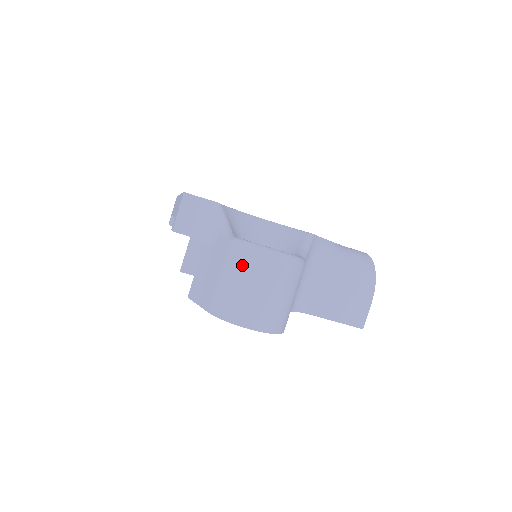
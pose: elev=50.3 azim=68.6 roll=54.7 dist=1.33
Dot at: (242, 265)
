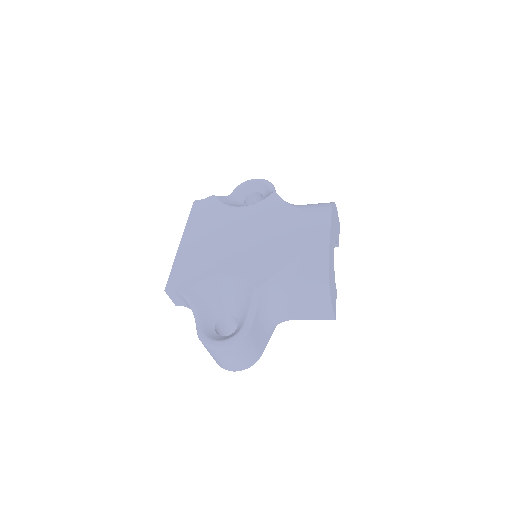
Dot at: (207, 349)
